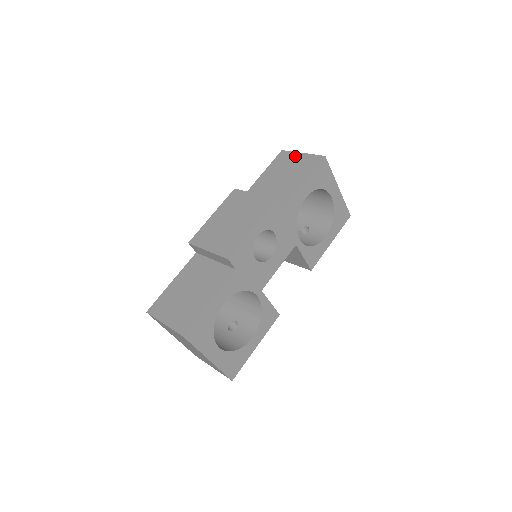
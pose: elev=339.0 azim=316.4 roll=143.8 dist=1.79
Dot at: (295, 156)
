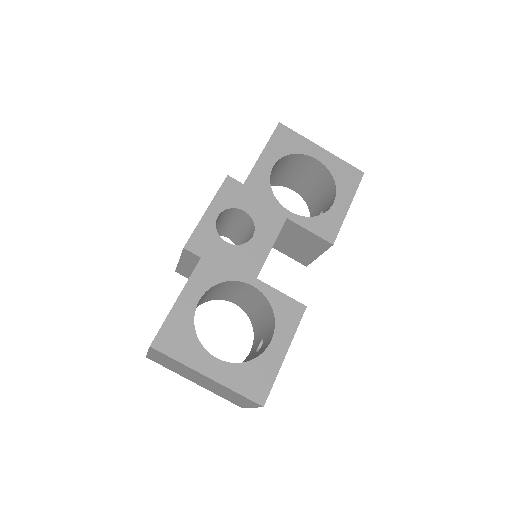
Dot at: occluded
